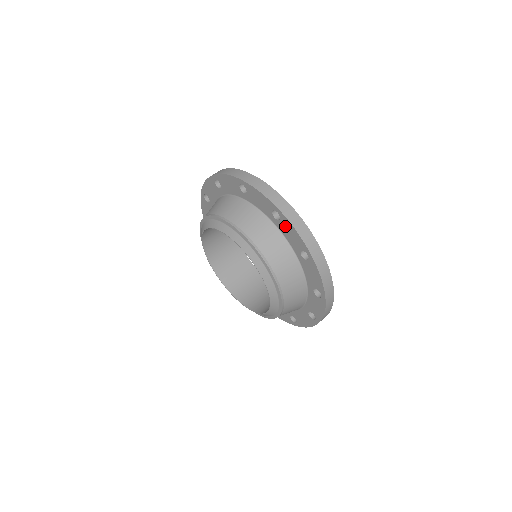
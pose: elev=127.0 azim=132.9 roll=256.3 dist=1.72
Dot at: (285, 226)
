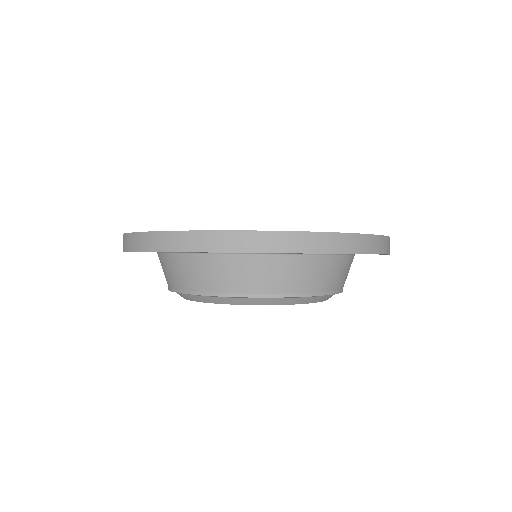
Dot at: occluded
